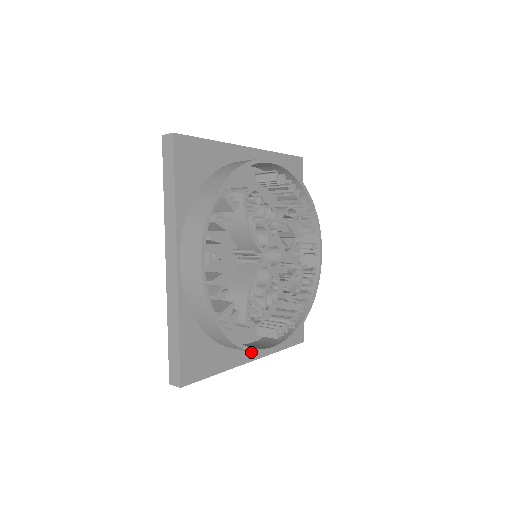
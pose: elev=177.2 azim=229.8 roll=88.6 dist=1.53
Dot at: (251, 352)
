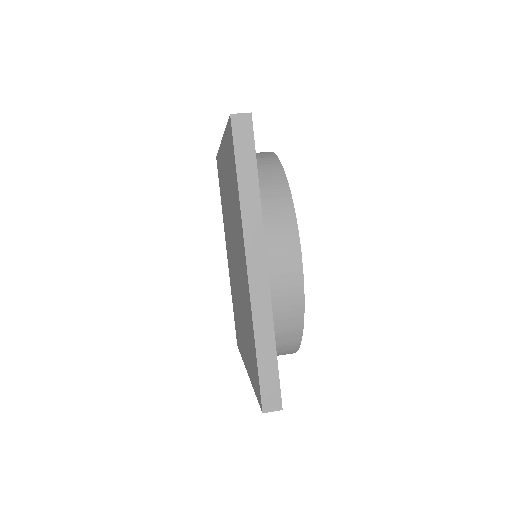
Dot at: occluded
